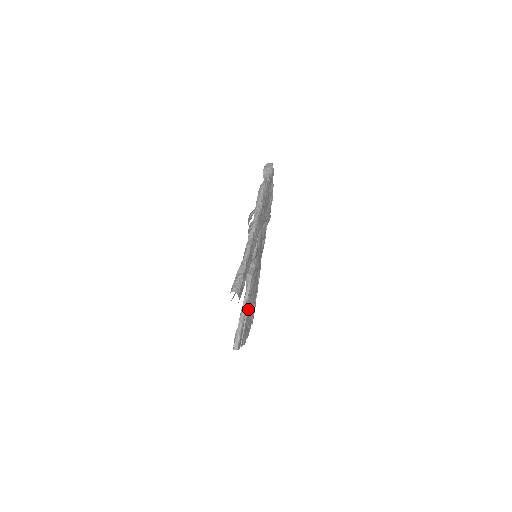
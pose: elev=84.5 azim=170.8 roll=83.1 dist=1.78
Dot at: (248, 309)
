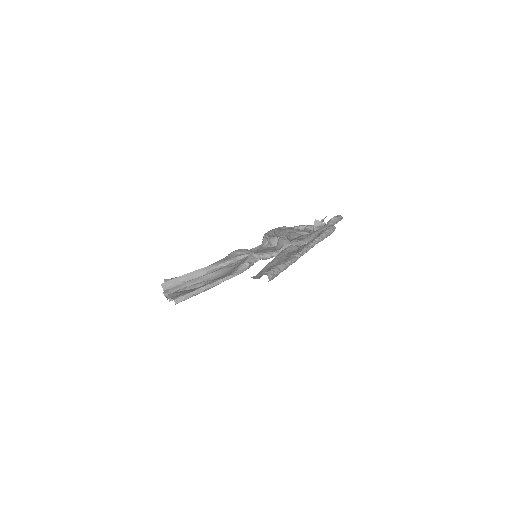
Dot at: occluded
